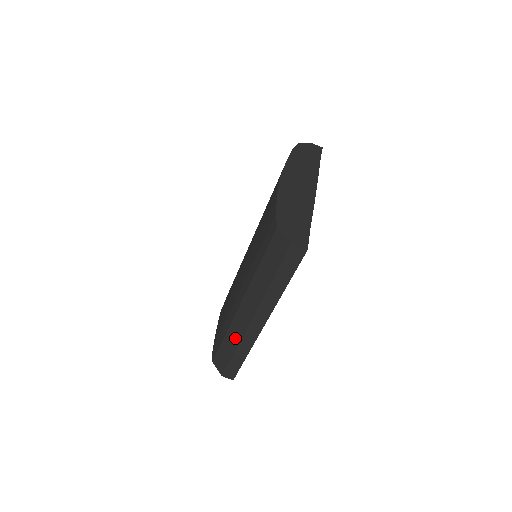
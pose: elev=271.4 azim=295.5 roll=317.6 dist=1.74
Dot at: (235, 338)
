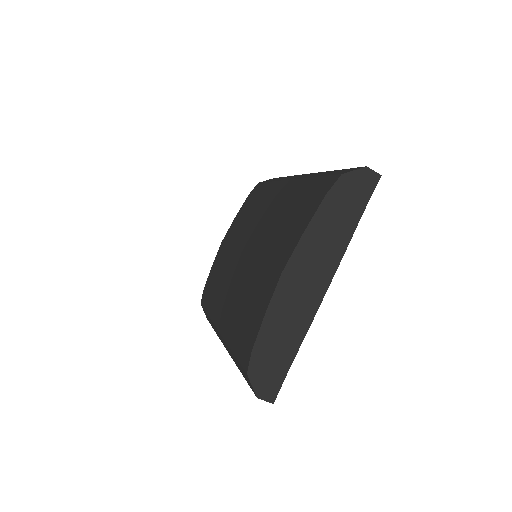
Dot at: (215, 330)
